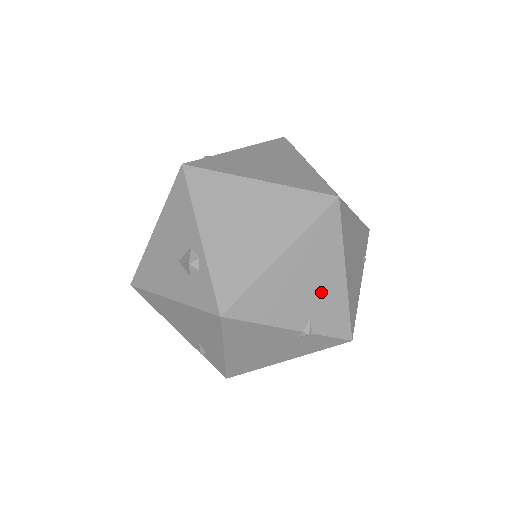
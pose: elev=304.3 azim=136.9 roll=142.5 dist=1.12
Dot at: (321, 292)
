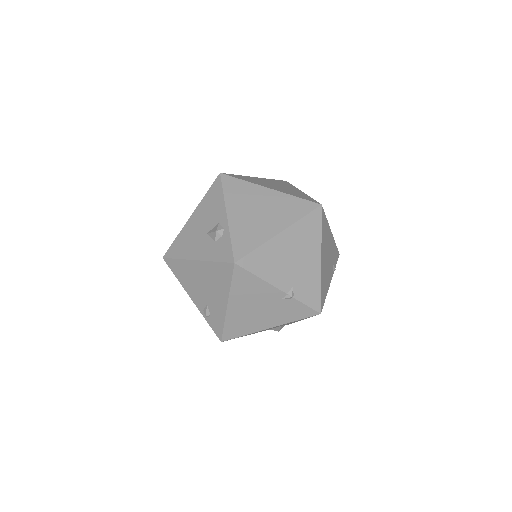
Dot at: (303, 268)
